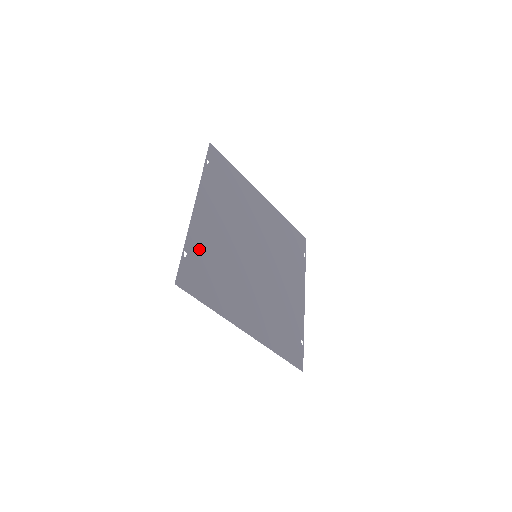
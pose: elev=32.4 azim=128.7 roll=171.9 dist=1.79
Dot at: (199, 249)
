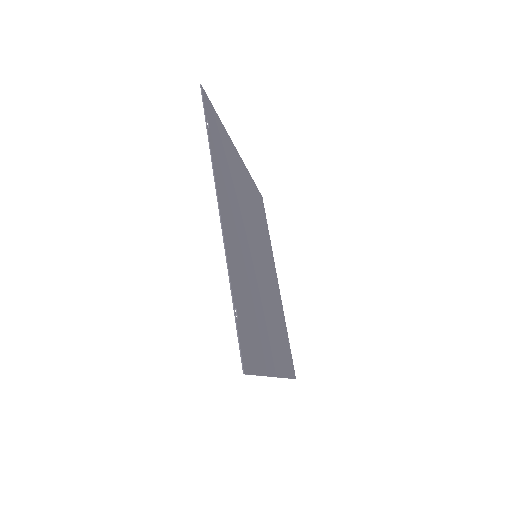
Dot at: (238, 291)
